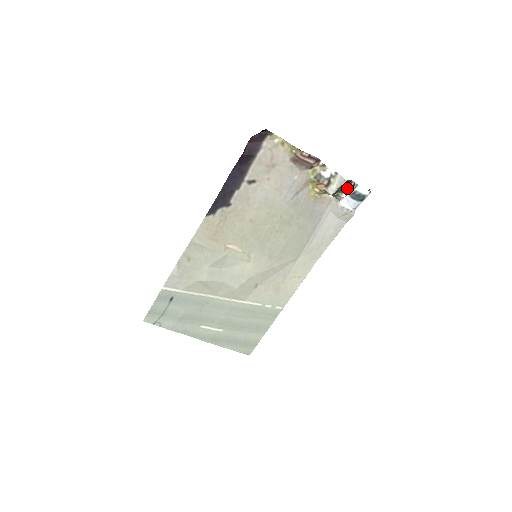
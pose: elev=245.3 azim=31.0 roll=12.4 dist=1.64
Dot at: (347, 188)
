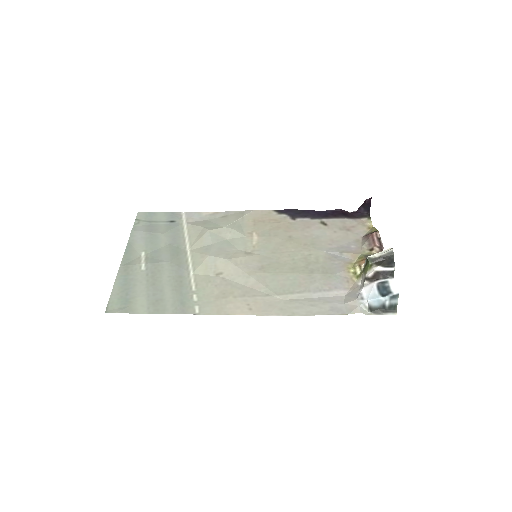
Dot at: (384, 266)
